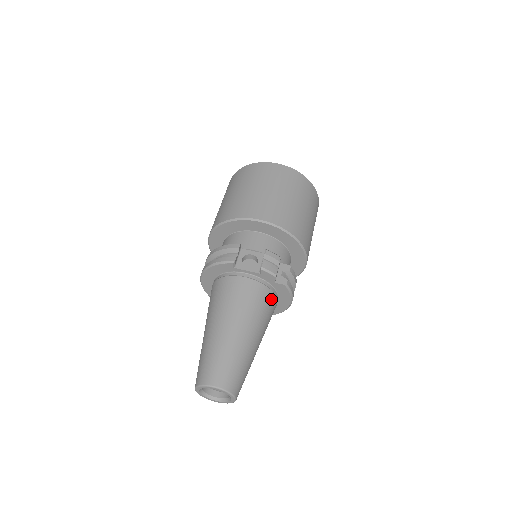
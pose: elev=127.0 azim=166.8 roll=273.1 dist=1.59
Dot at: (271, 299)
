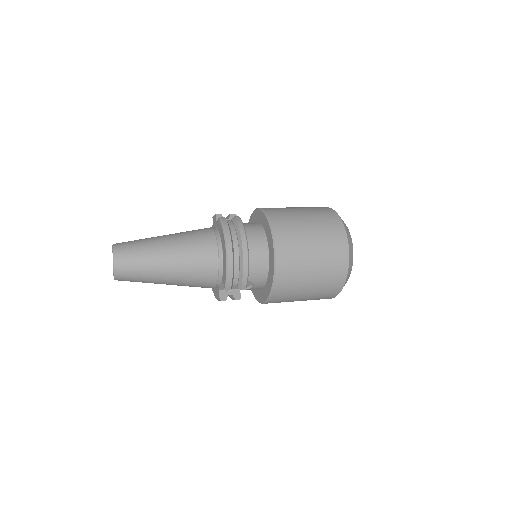
Dot at: (207, 232)
